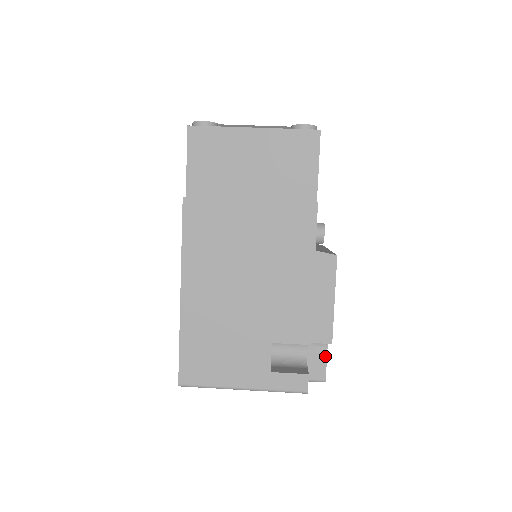
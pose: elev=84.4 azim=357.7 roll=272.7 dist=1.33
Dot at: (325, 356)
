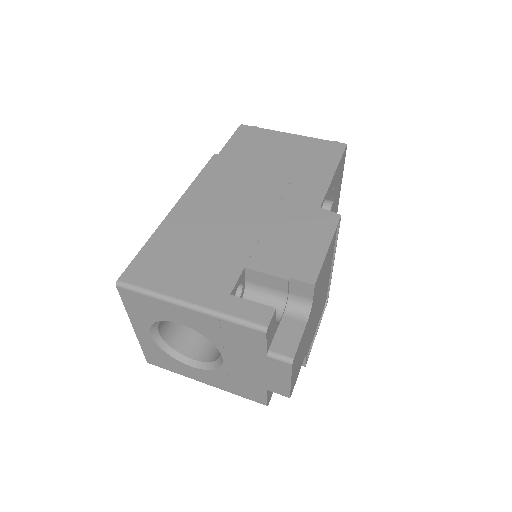
Dot at: (301, 331)
